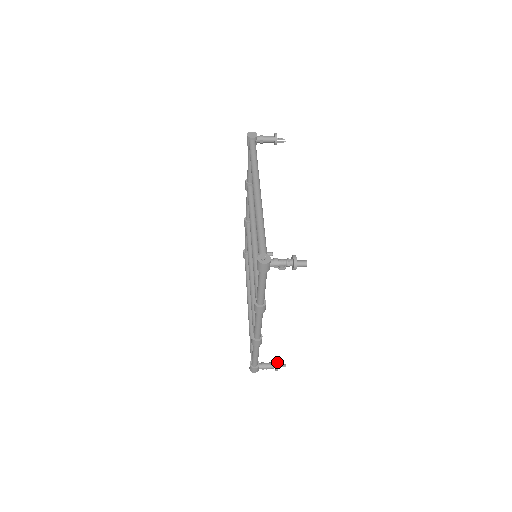
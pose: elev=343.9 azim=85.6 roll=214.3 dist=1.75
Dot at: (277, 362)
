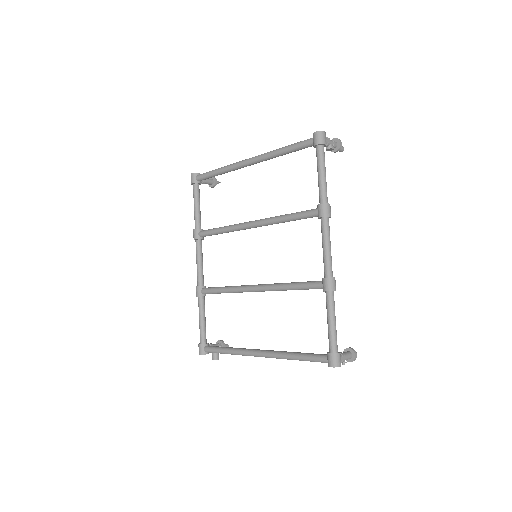
Dot at: (349, 347)
